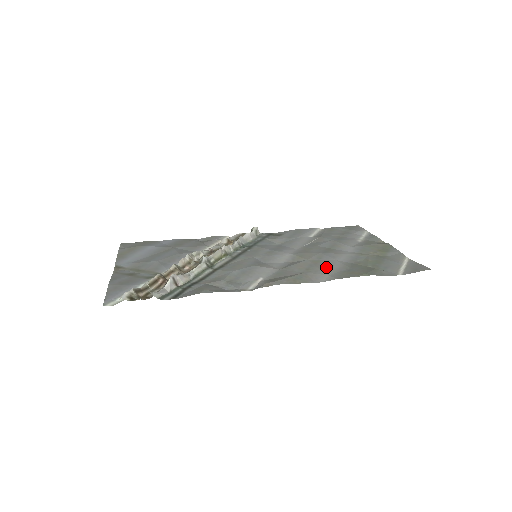
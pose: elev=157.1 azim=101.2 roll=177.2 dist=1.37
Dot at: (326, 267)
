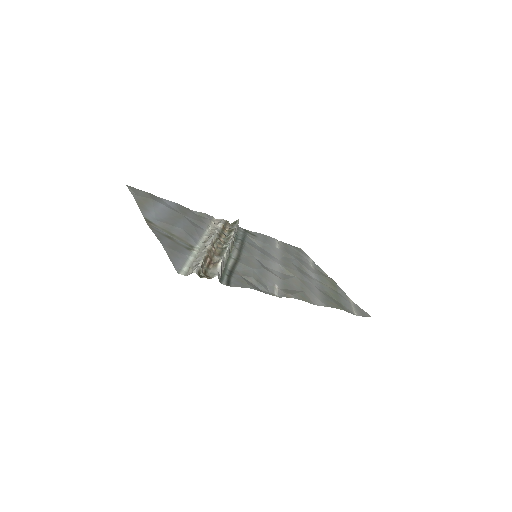
Dot at: (313, 290)
